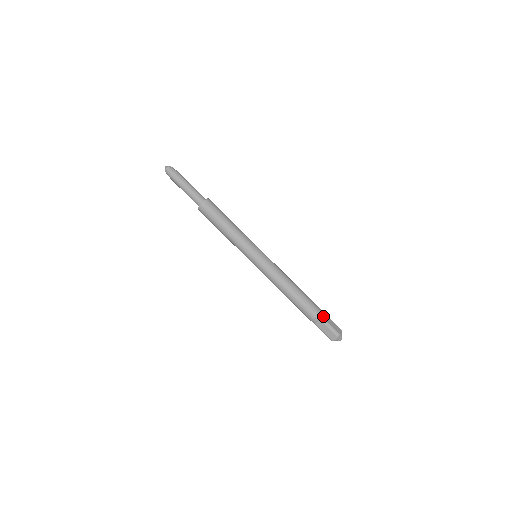
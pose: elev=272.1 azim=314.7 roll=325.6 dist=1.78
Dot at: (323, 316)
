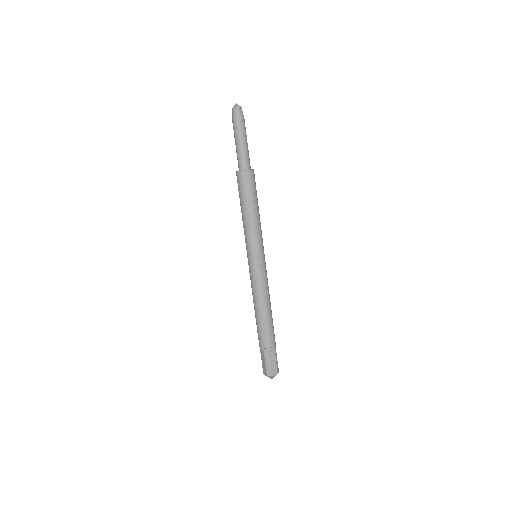
Dot at: (270, 352)
